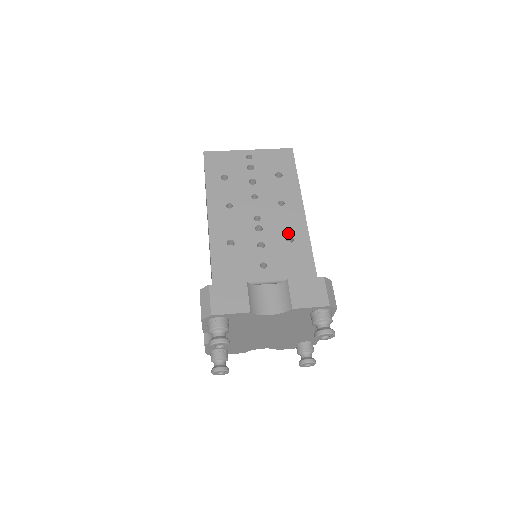
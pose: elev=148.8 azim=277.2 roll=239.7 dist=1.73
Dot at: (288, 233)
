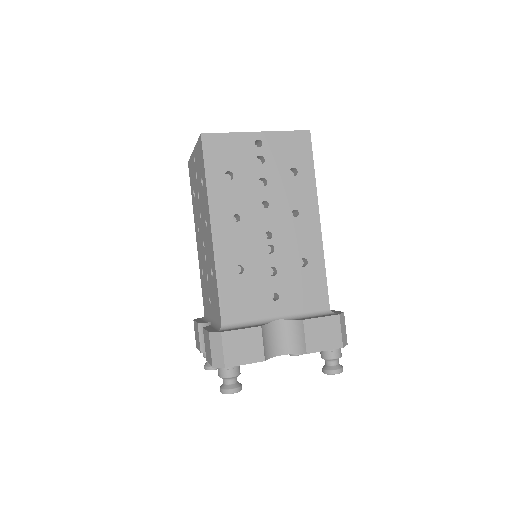
Dot at: (302, 254)
